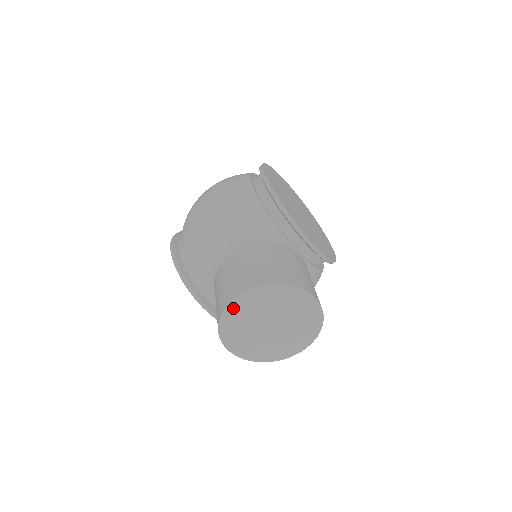
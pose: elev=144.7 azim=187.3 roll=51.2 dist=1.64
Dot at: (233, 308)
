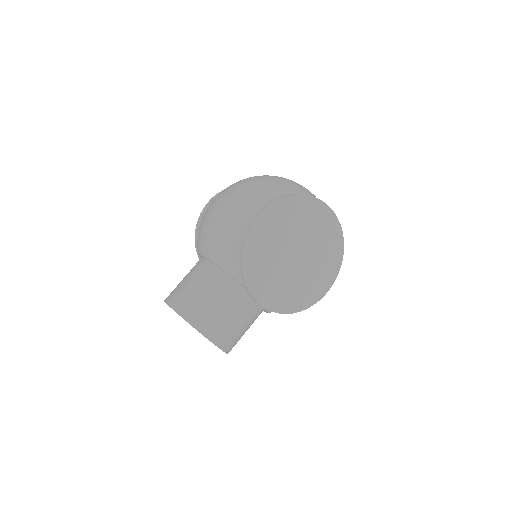
Dot at: occluded
